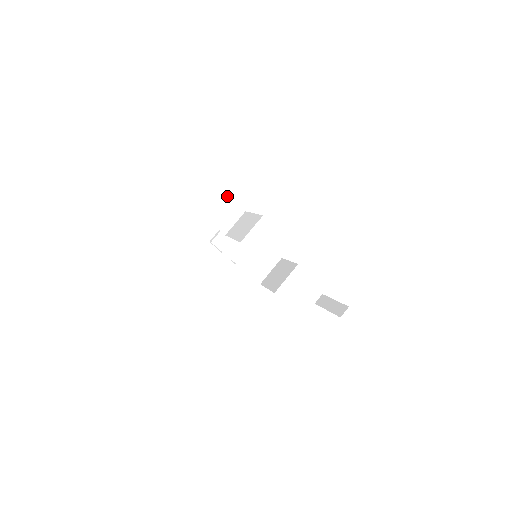
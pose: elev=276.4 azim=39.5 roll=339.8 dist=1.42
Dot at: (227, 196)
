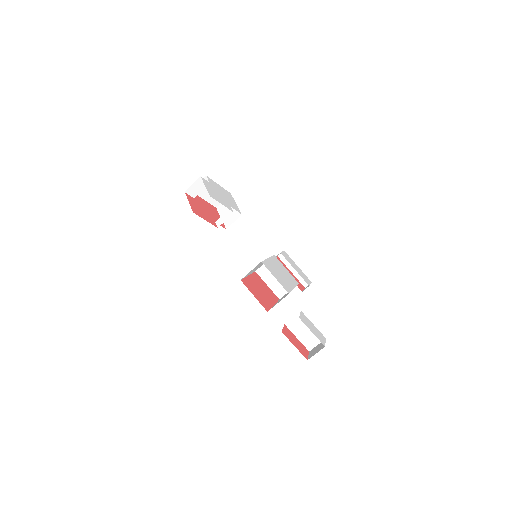
Dot at: occluded
